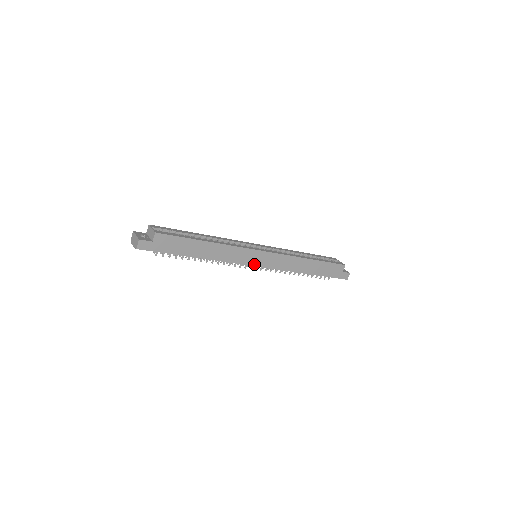
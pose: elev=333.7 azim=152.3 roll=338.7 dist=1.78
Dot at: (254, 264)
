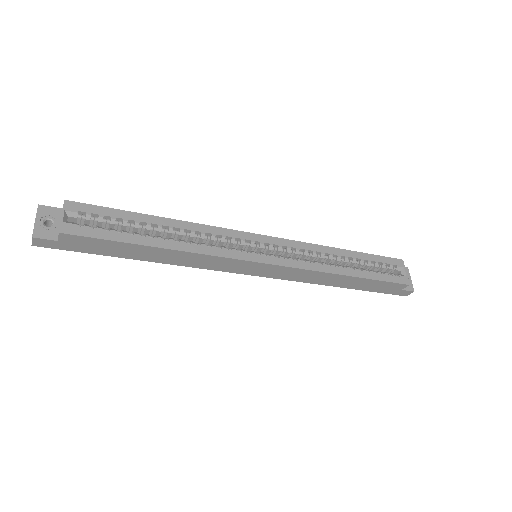
Dot at: (245, 272)
